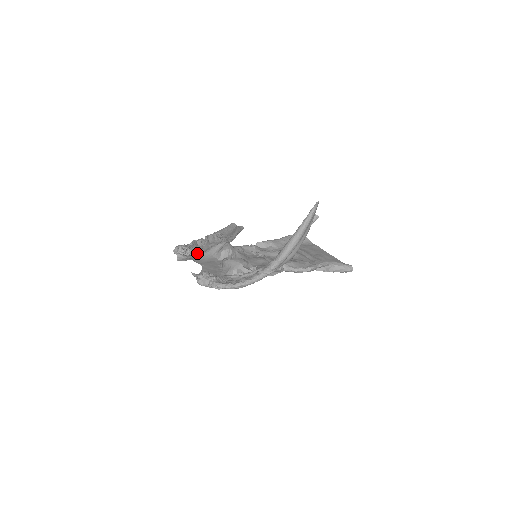
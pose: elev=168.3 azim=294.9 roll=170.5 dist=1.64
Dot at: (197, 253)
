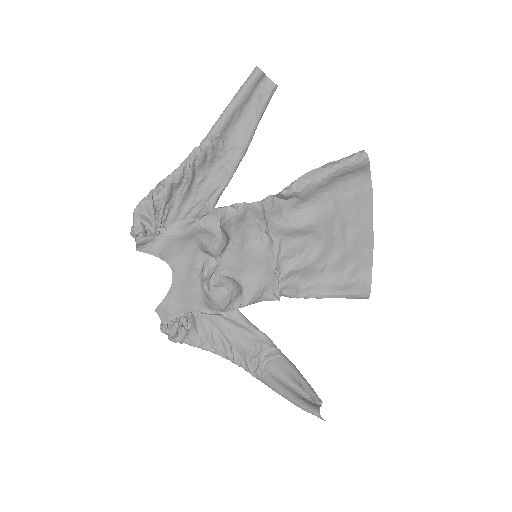
Dot at: (169, 228)
